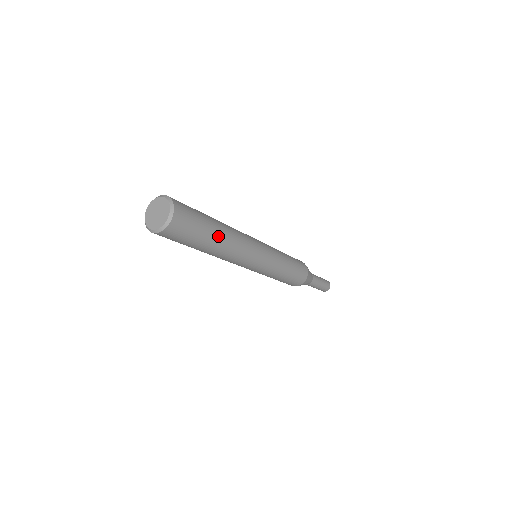
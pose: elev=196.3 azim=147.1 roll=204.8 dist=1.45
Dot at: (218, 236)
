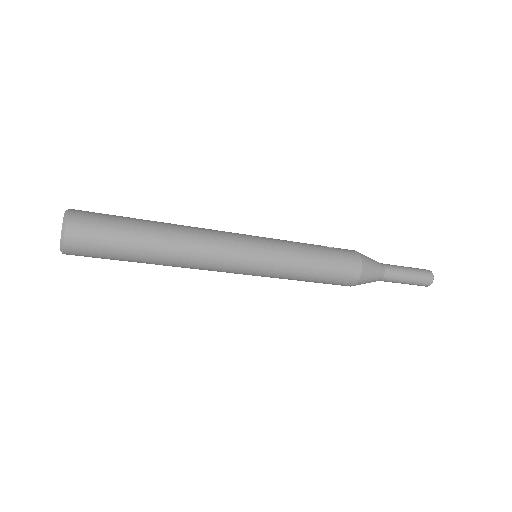
Dot at: (153, 240)
